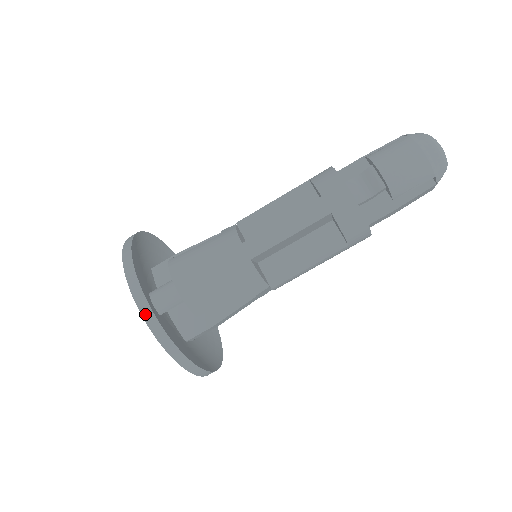
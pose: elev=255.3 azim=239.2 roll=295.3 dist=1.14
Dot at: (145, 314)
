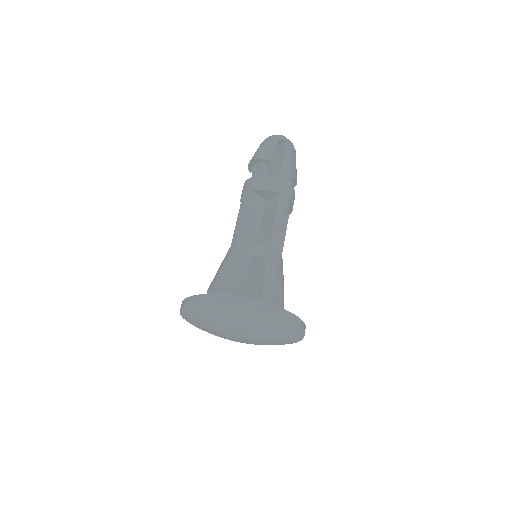
Dot at: (197, 300)
